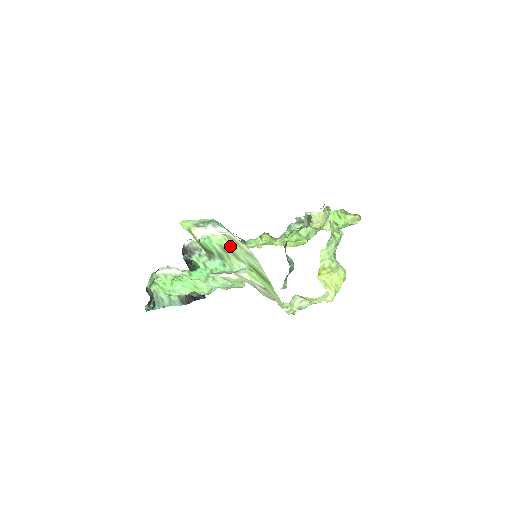
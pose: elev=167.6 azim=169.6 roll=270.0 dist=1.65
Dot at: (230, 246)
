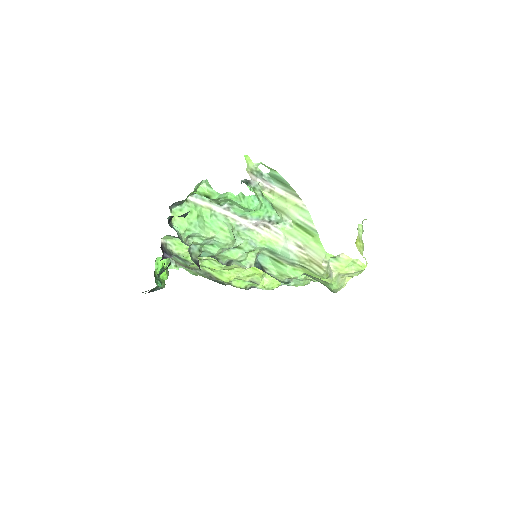
Dot at: (273, 203)
